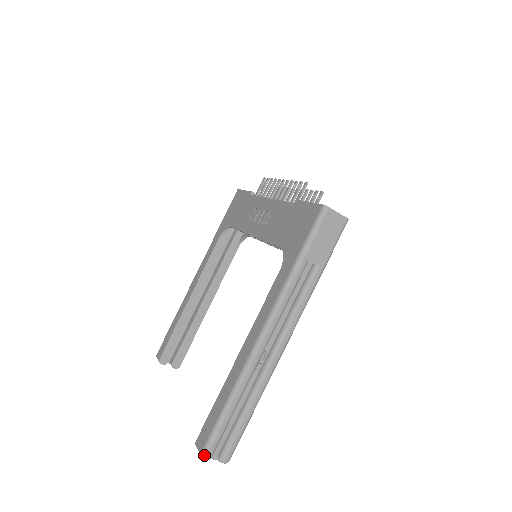
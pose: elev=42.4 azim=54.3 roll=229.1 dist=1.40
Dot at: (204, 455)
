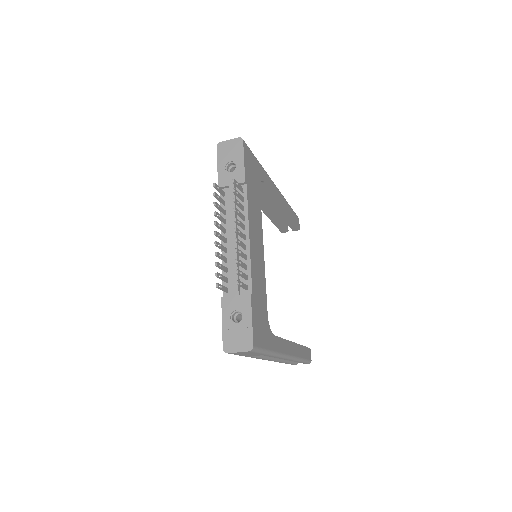
Dot at: occluded
